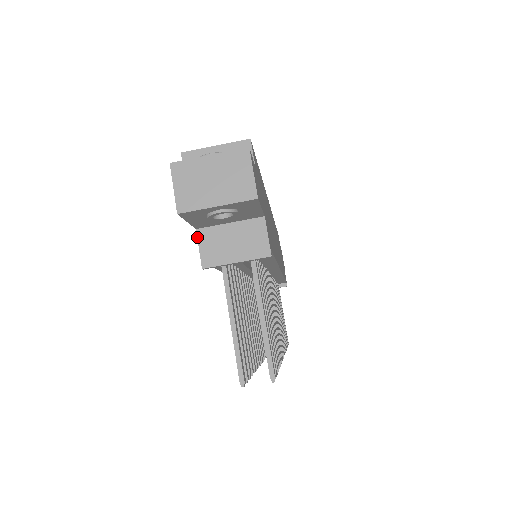
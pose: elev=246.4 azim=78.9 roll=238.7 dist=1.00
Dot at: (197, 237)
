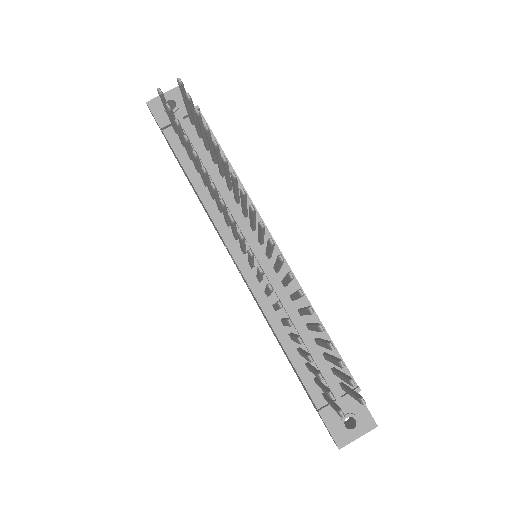
Dot at: occluded
